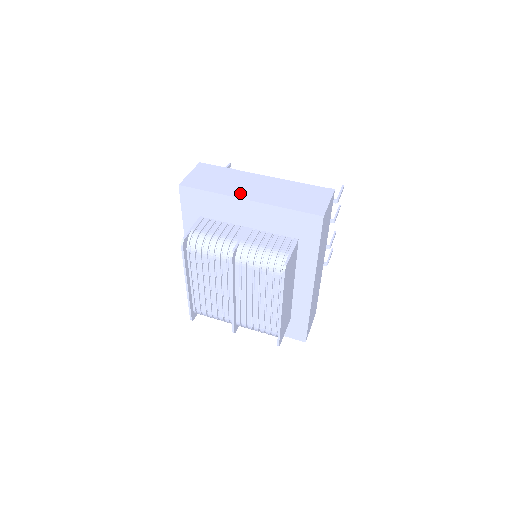
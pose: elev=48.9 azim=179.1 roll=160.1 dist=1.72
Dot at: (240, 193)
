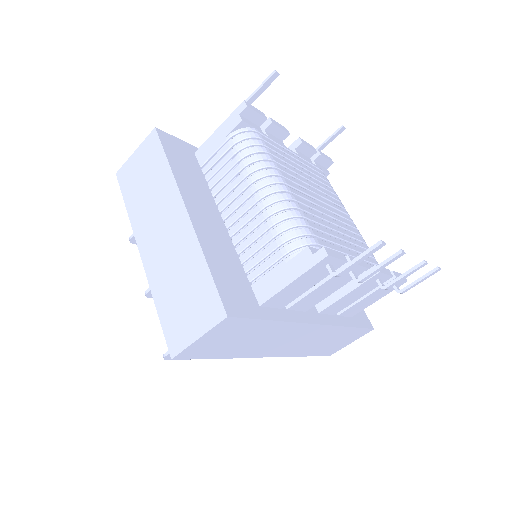
Dot at: (143, 234)
